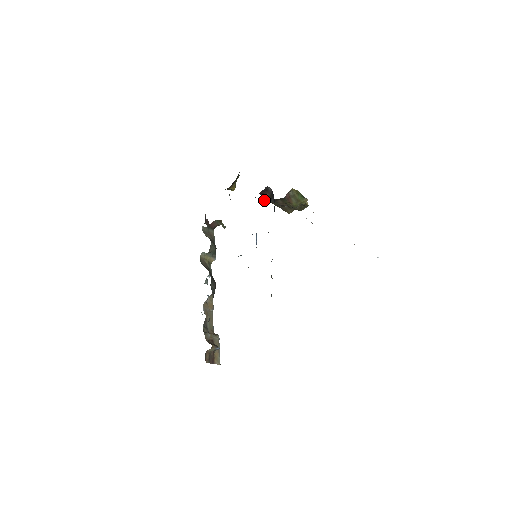
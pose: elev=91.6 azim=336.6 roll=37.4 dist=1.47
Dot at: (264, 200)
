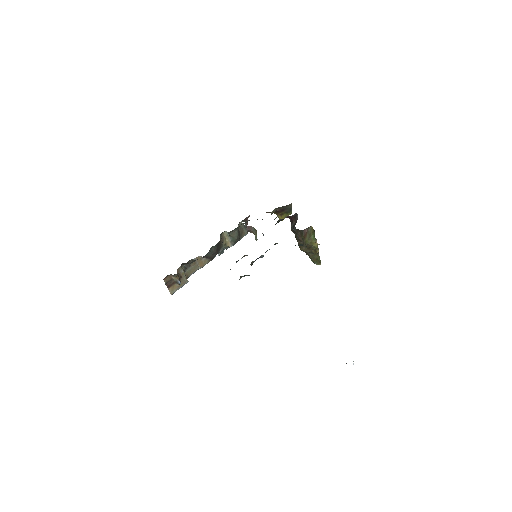
Dot at: (291, 228)
